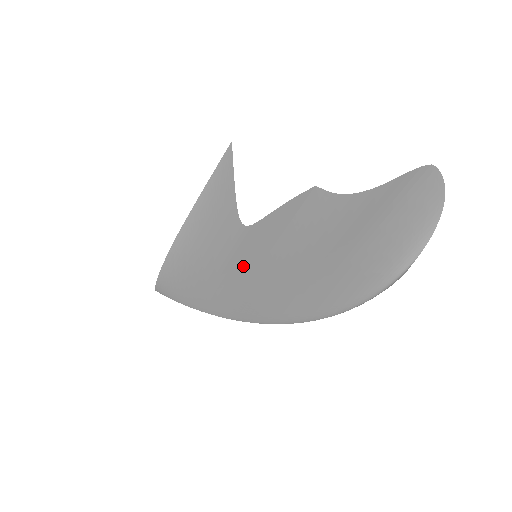
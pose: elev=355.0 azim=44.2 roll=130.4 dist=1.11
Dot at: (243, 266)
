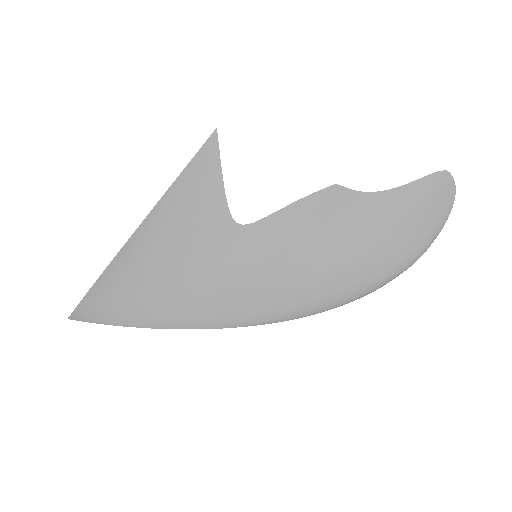
Dot at: (242, 269)
